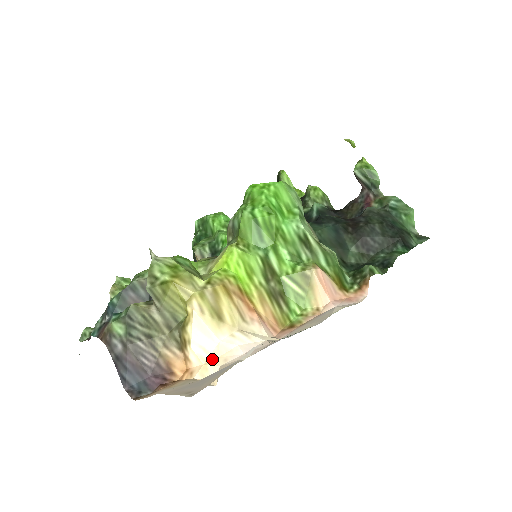
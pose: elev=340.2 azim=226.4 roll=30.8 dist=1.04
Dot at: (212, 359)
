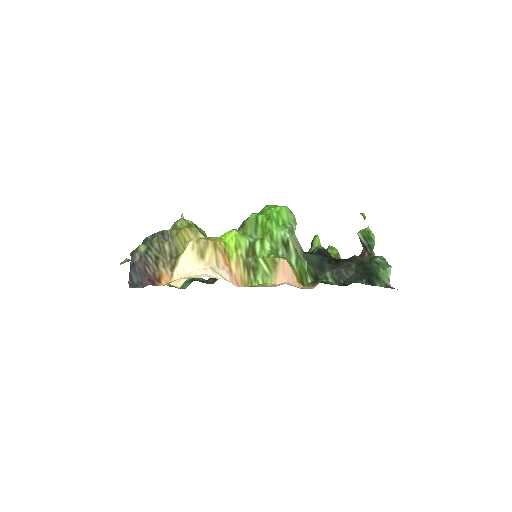
Dot at: (186, 276)
